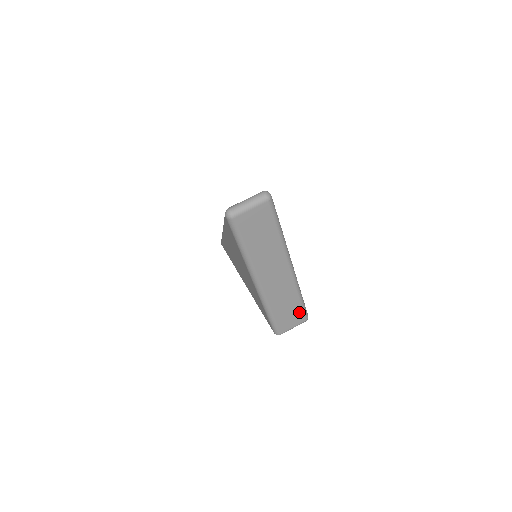
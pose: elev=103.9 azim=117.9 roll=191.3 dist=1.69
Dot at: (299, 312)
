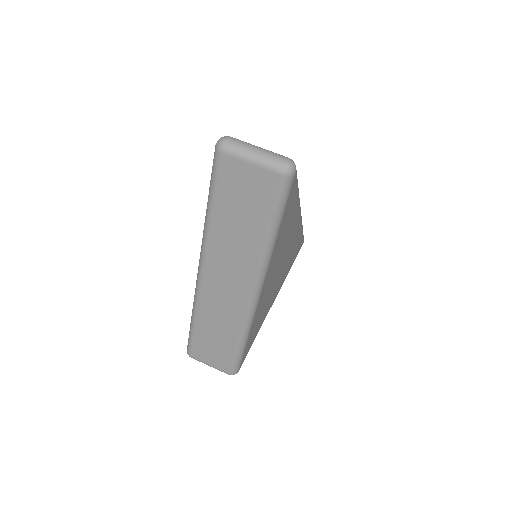
Dot at: (228, 356)
